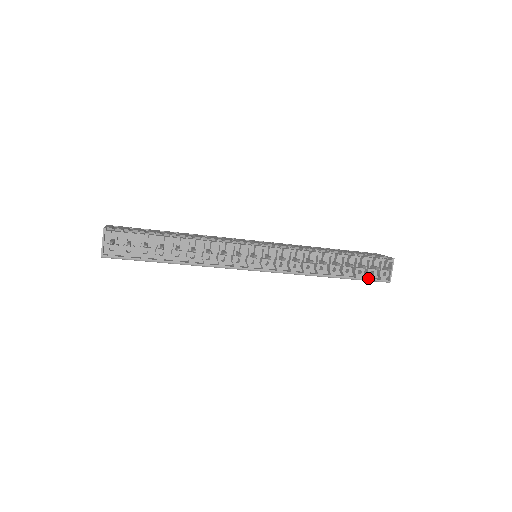
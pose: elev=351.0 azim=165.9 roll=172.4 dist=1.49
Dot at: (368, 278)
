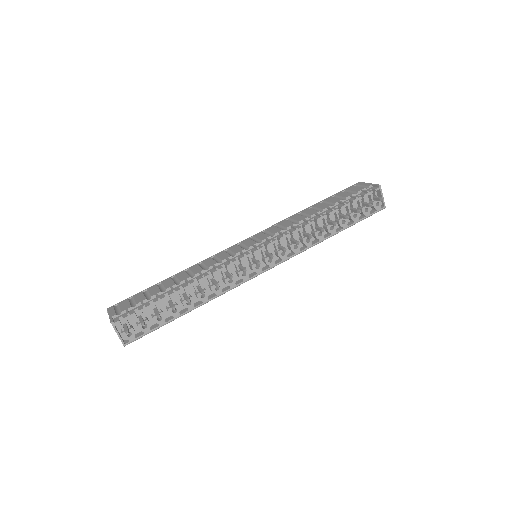
Dot at: (365, 216)
